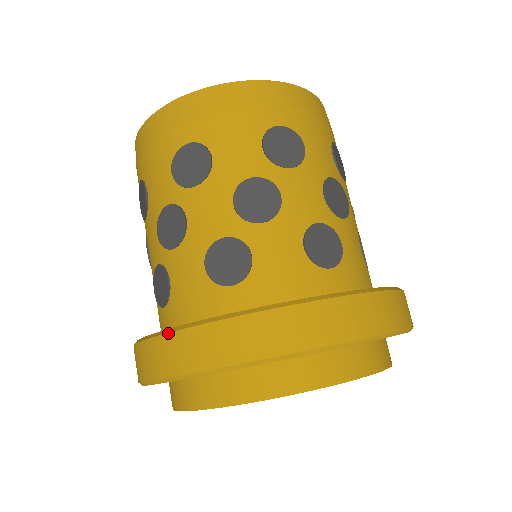
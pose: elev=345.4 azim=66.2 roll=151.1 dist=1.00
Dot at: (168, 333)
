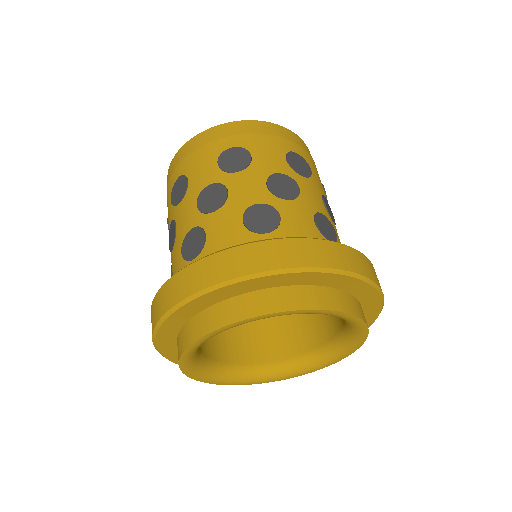
Dot at: (216, 253)
